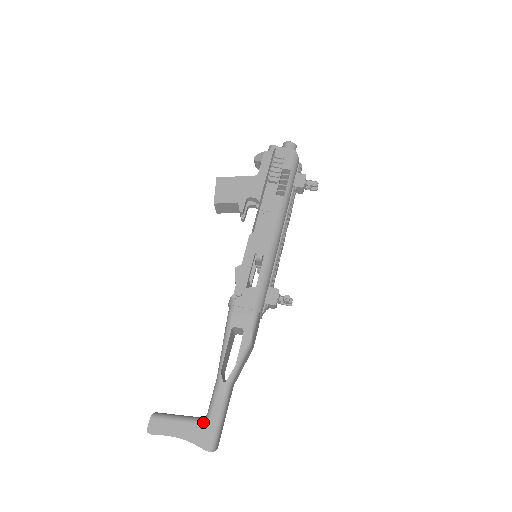
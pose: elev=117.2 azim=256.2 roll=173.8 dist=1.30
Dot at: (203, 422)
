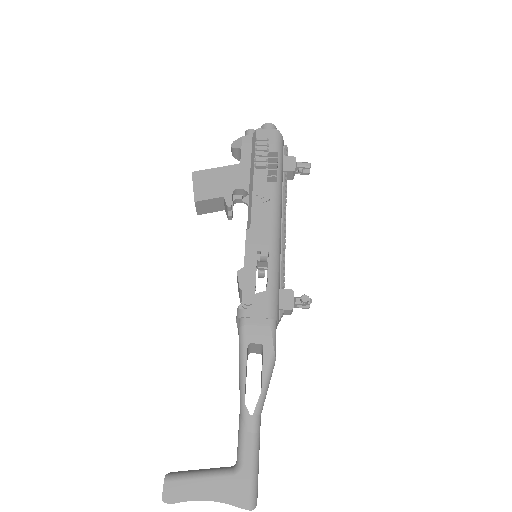
Dot at: (234, 472)
